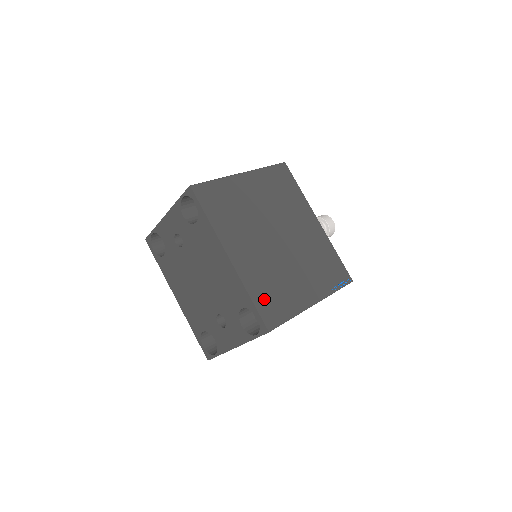
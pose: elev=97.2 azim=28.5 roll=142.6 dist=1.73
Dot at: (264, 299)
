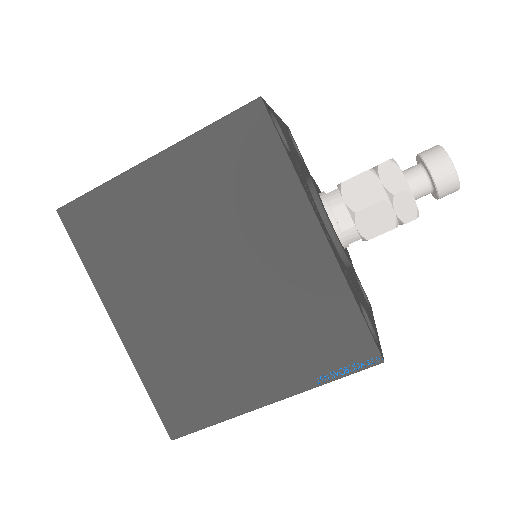
Dot at: (169, 392)
